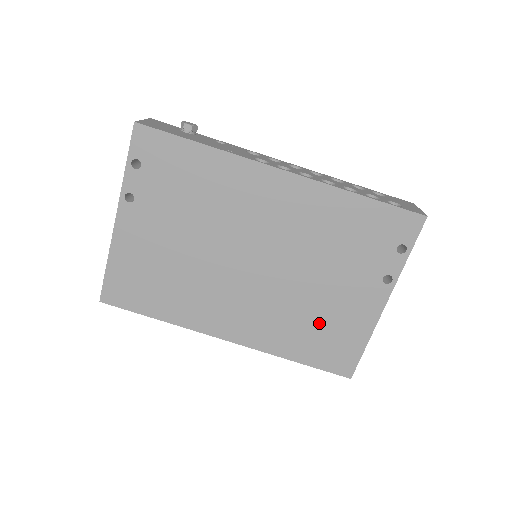
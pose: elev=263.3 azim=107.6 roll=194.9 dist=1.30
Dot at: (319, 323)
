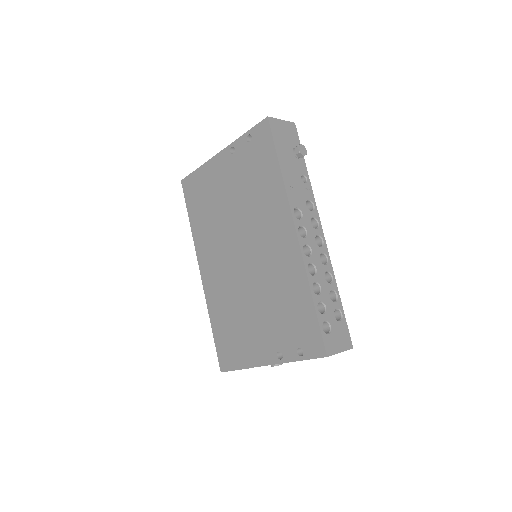
Dot at: (236, 326)
